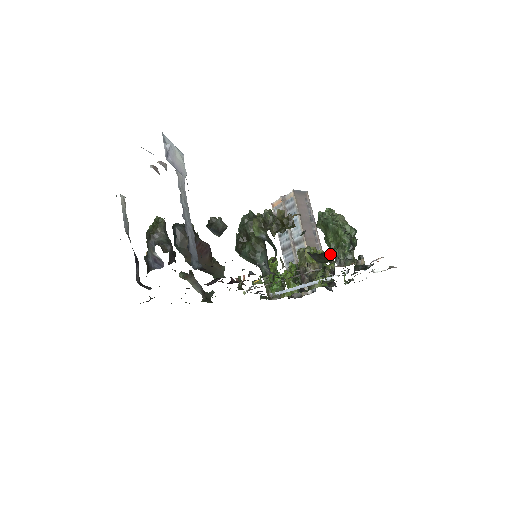
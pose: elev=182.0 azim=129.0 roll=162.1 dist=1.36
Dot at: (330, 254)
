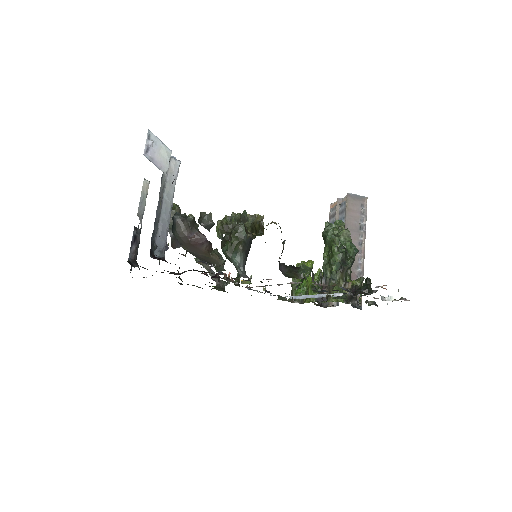
Dot at: (303, 270)
